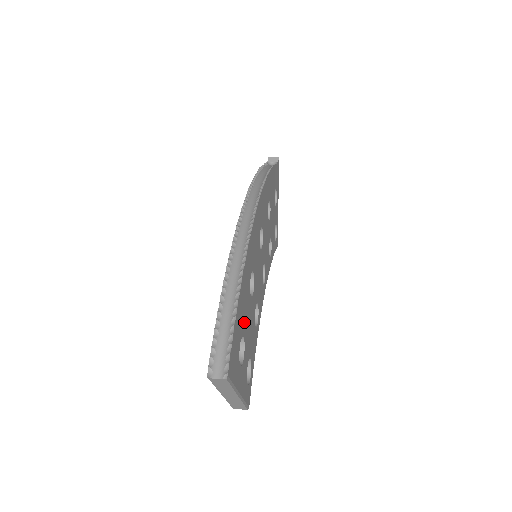
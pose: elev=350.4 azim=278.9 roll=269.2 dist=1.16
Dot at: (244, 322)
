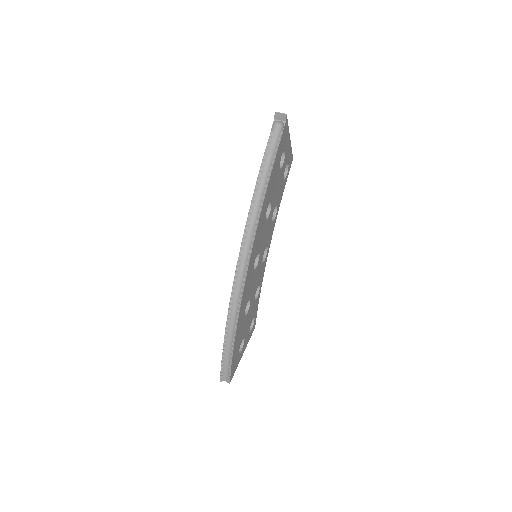
Dot at: (241, 337)
